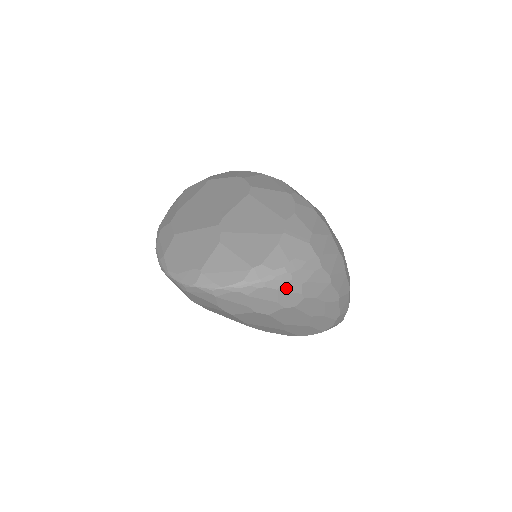
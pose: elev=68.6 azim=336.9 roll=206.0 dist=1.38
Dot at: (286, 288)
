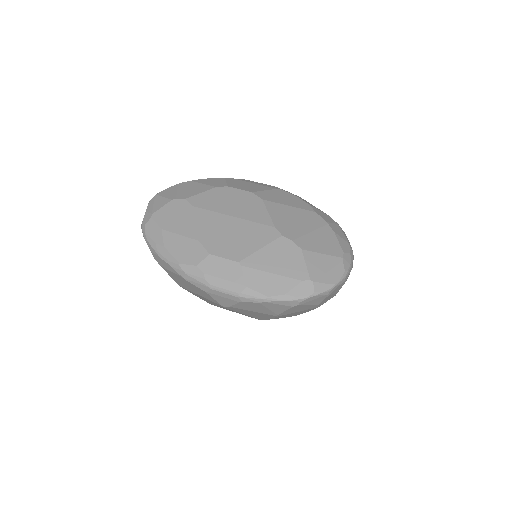
Dot at: occluded
